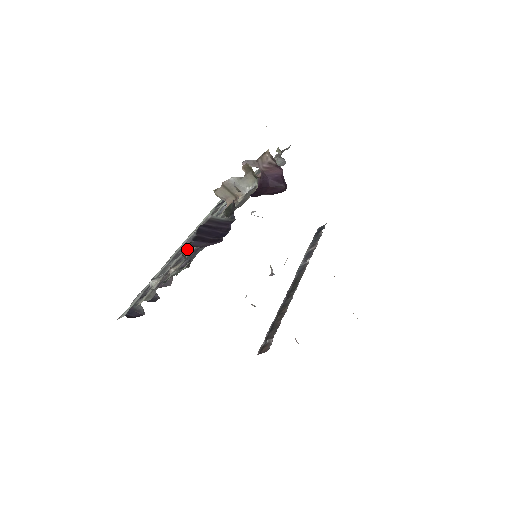
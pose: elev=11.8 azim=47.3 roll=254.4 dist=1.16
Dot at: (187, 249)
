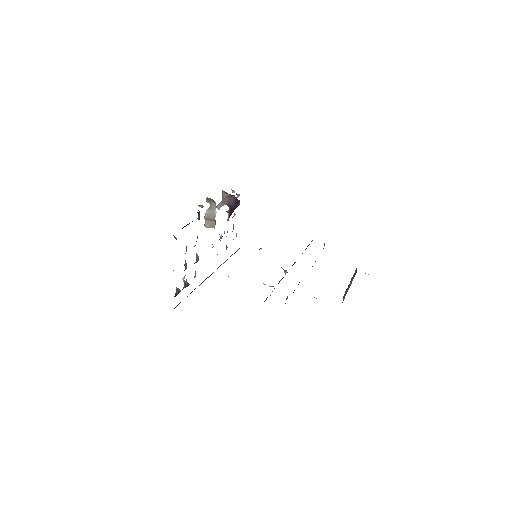
Dot at: occluded
